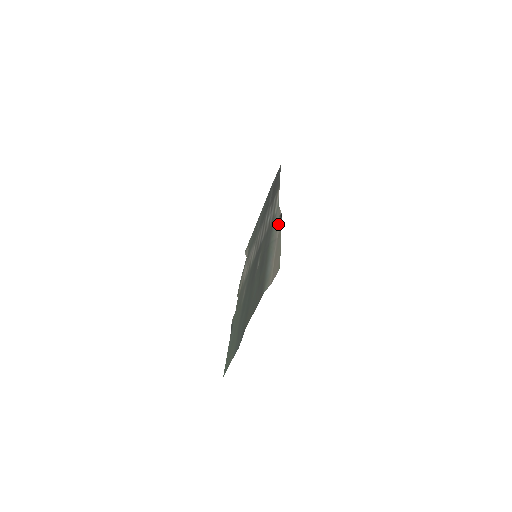
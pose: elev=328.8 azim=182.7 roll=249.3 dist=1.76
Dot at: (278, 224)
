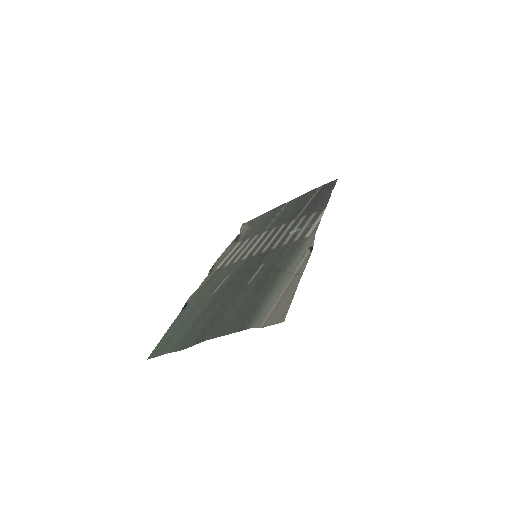
Dot at: (304, 256)
